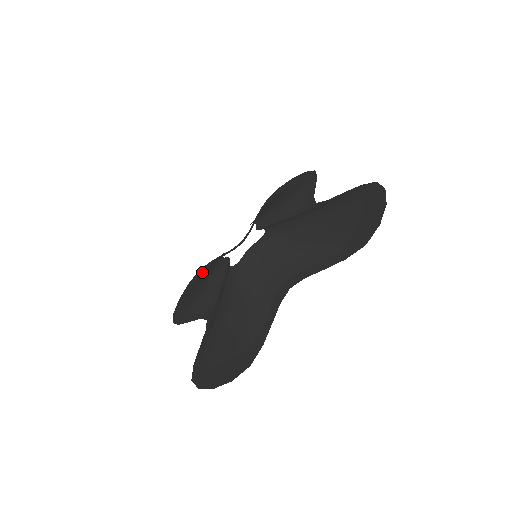
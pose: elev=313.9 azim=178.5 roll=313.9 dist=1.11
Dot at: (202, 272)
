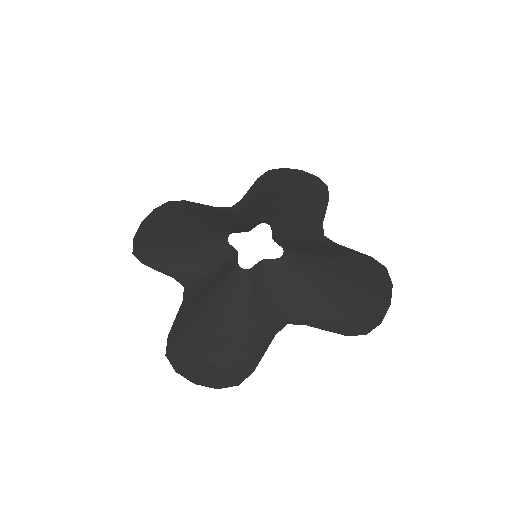
Dot at: (177, 210)
